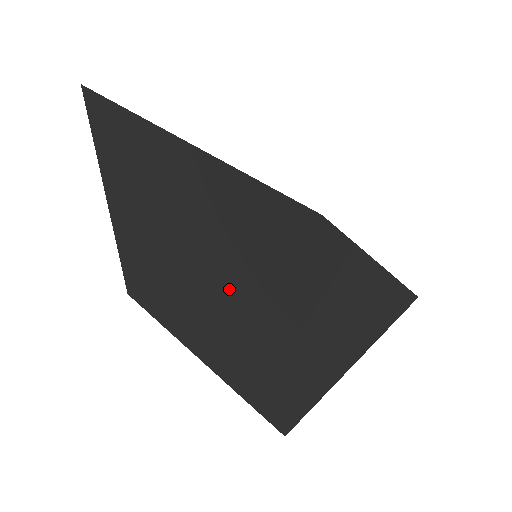
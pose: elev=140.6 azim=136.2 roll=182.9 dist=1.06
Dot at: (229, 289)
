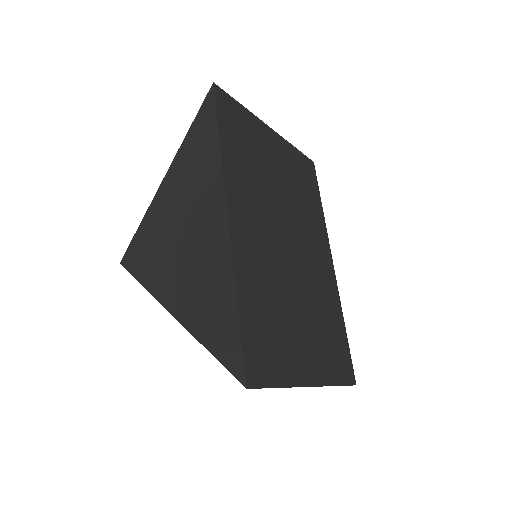
Dot at: occluded
